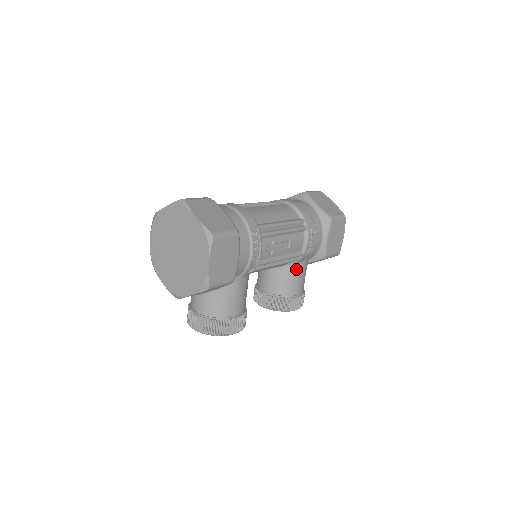
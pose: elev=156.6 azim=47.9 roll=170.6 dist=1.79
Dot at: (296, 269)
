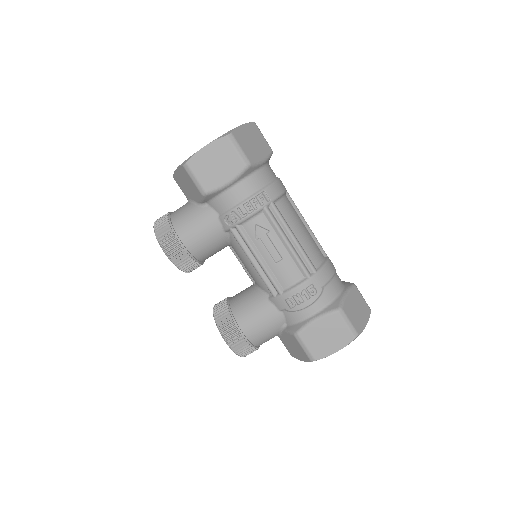
Dot at: (265, 306)
